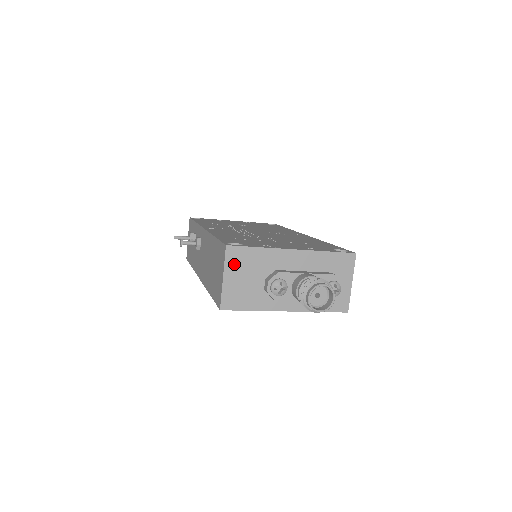
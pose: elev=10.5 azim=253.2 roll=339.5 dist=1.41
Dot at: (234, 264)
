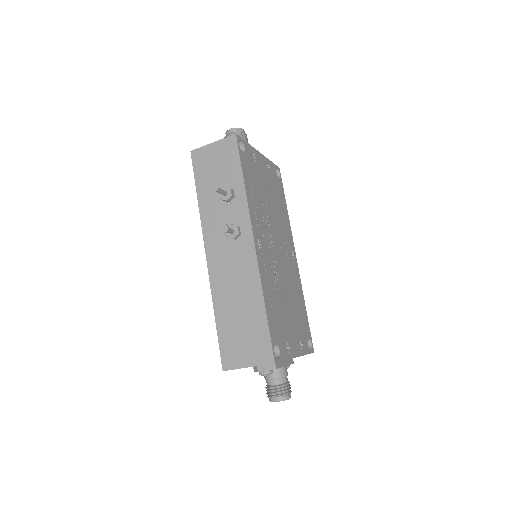
Dot at: occluded
